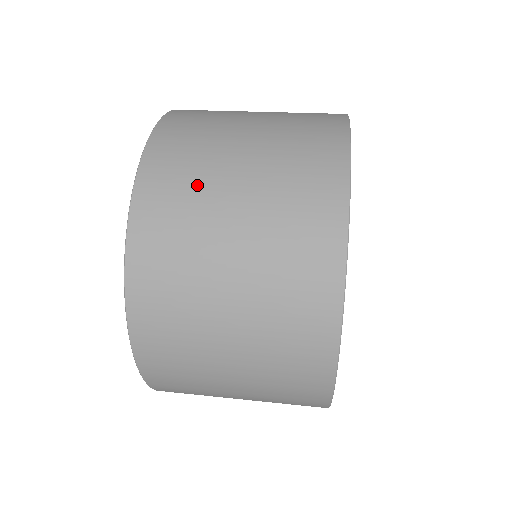
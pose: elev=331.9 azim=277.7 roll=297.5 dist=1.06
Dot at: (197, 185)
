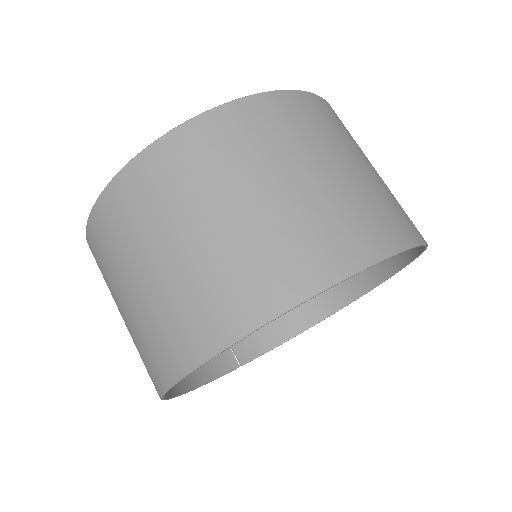
Dot at: (131, 237)
